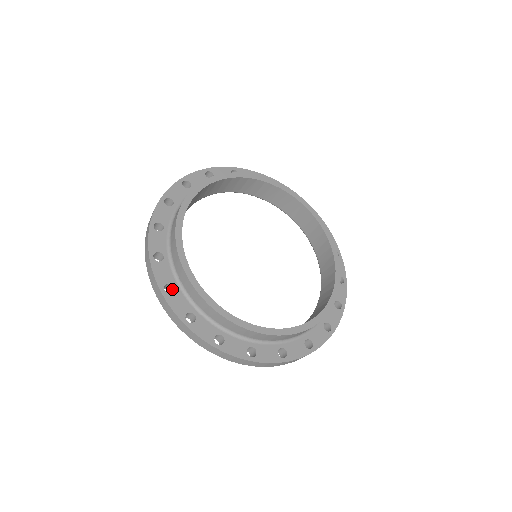
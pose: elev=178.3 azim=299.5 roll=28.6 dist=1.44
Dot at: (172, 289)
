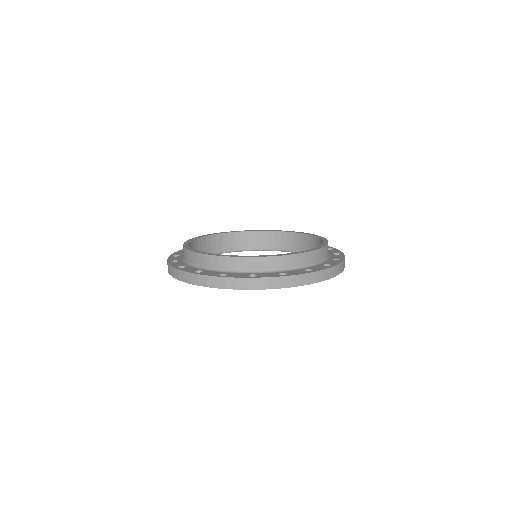
Dot at: occluded
